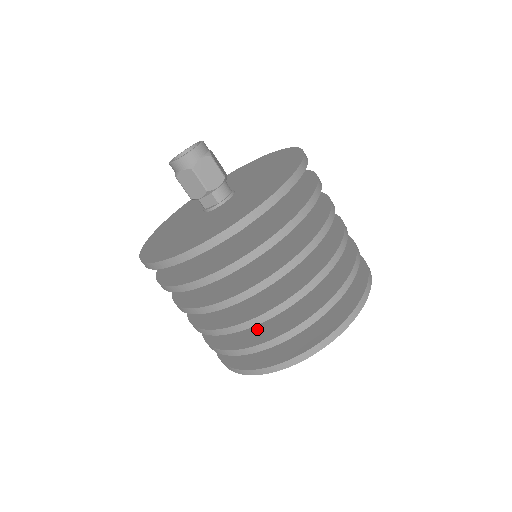
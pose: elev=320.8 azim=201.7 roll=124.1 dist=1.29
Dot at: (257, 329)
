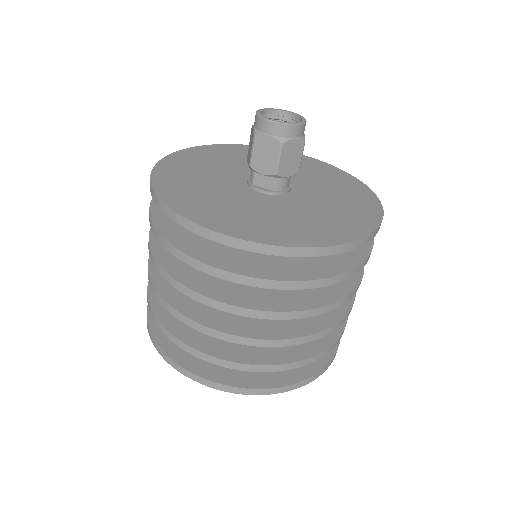
Dot at: occluded
